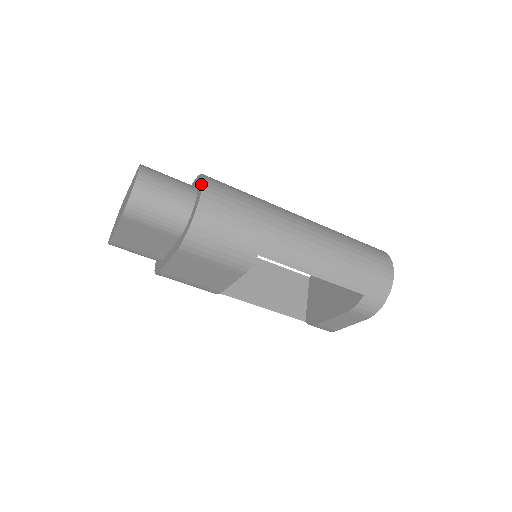
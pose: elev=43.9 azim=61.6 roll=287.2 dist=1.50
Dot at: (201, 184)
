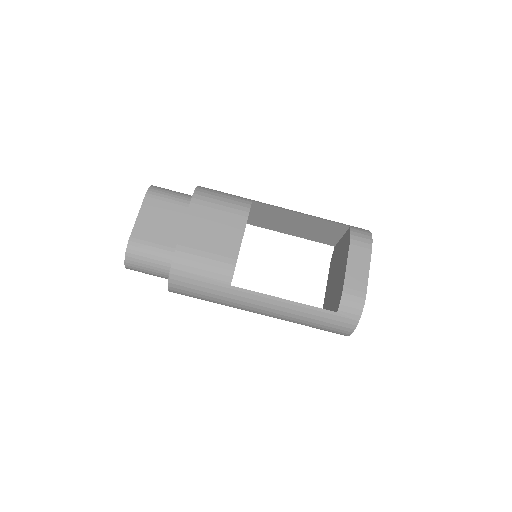
Dot at: occluded
